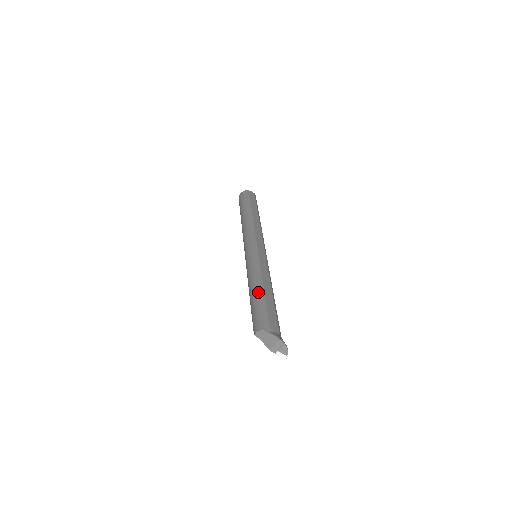
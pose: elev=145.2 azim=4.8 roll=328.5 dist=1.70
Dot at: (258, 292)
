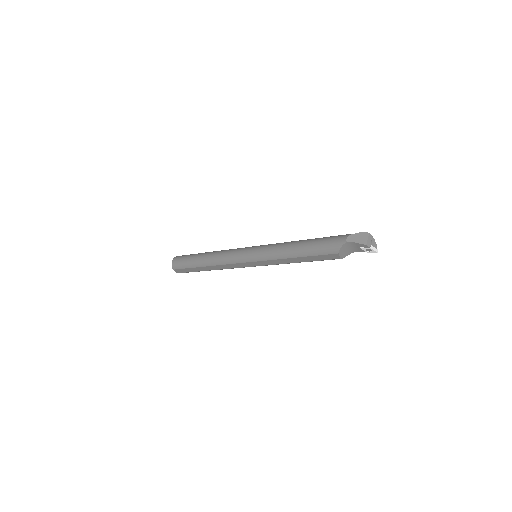
Dot at: (308, 239)
